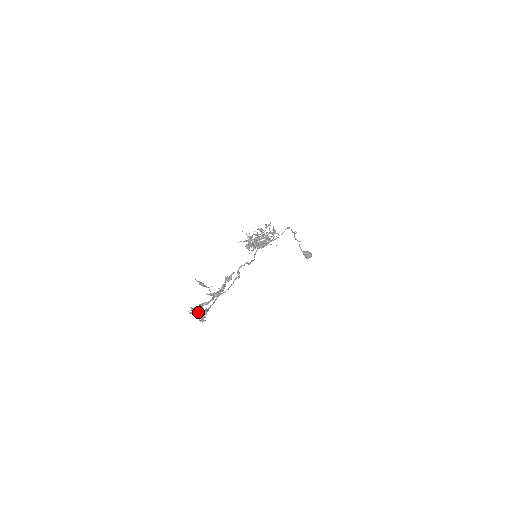
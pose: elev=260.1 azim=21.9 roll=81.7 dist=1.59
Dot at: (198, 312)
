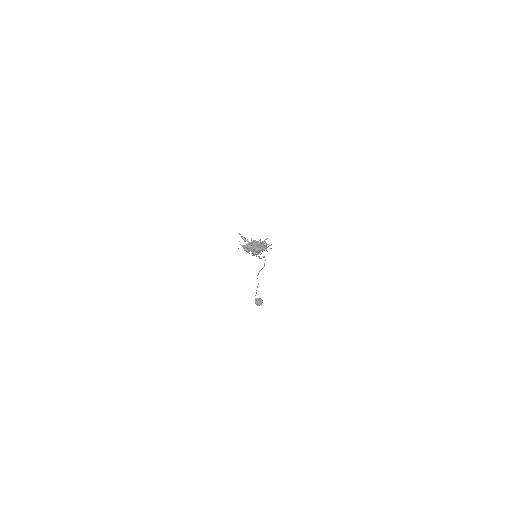
Dot at: (259, 242)
